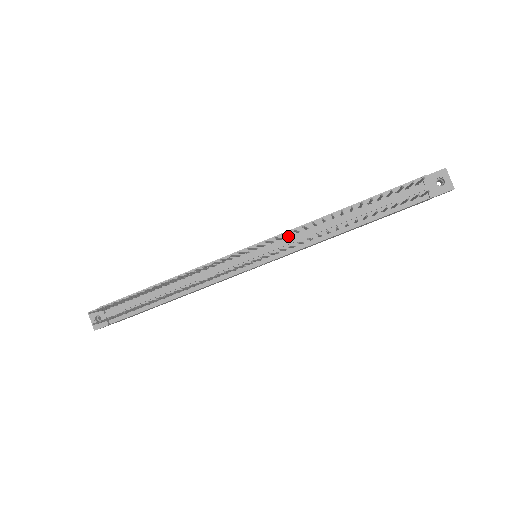
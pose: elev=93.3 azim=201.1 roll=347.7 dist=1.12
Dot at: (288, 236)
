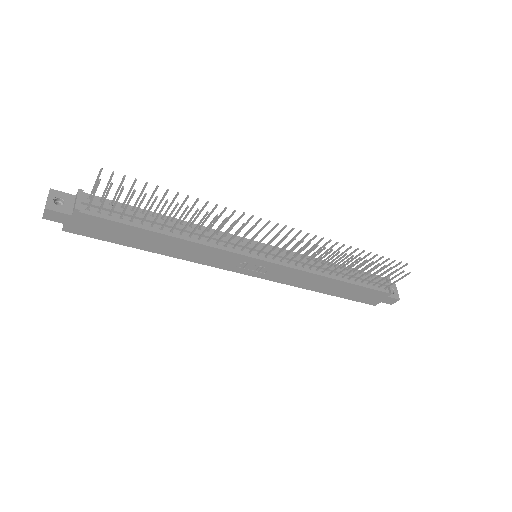
Dot at: occluded
